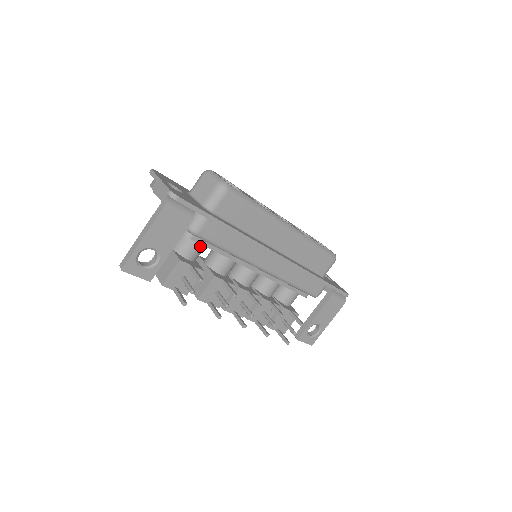
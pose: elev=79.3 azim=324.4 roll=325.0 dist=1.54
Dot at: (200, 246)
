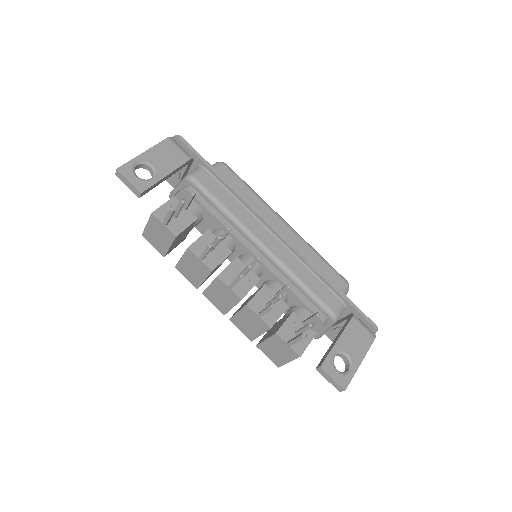
Dot at: (196, 206)
